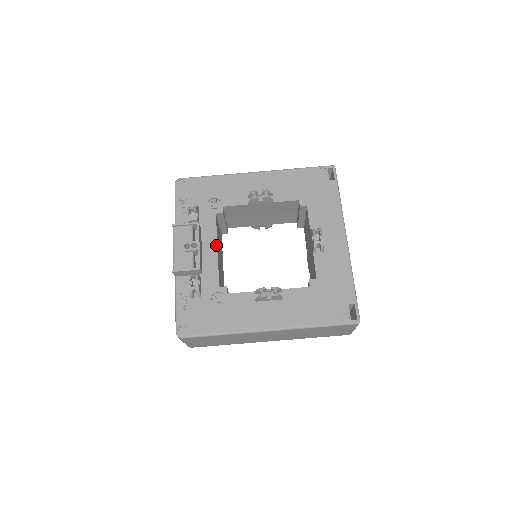
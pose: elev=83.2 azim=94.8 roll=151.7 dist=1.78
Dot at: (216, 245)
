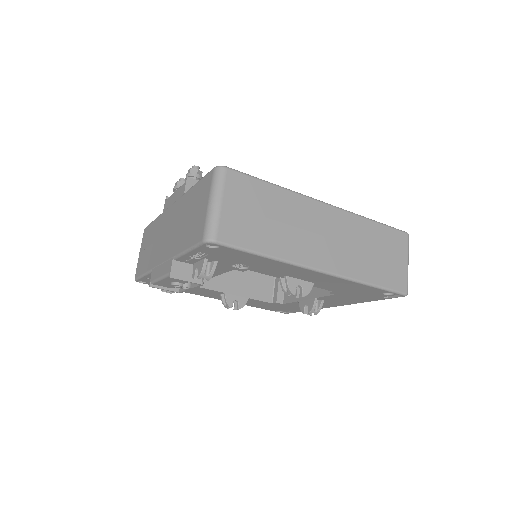
Dot at: occluded
